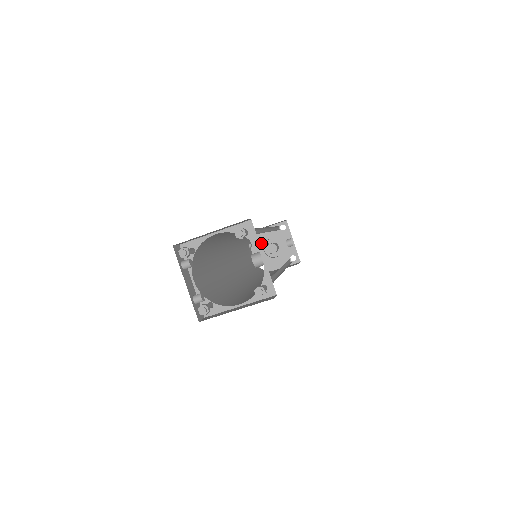
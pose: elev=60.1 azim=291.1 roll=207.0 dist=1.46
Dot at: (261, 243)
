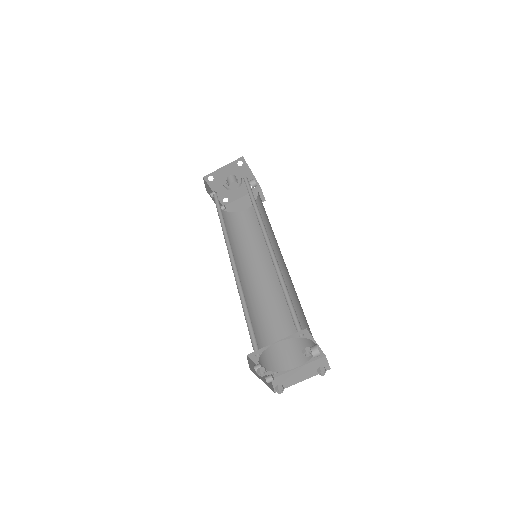
Dot at: (220, 181)
